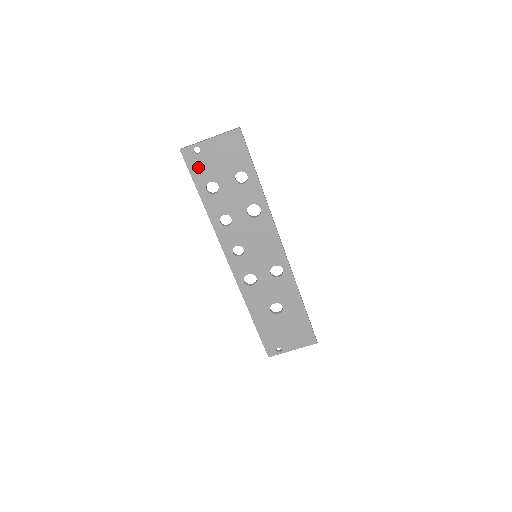
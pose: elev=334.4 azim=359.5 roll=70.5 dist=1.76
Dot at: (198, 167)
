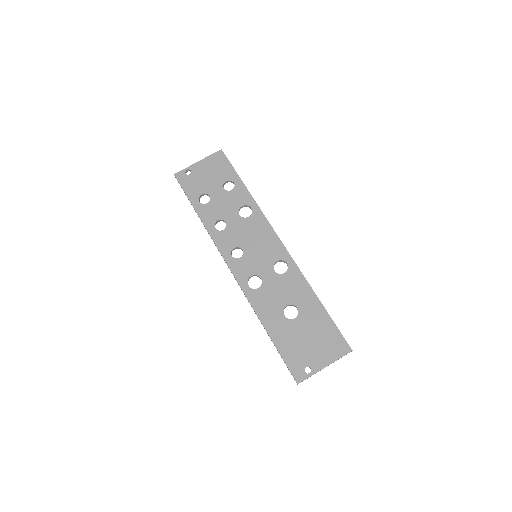
Dot at: (190, 185)
